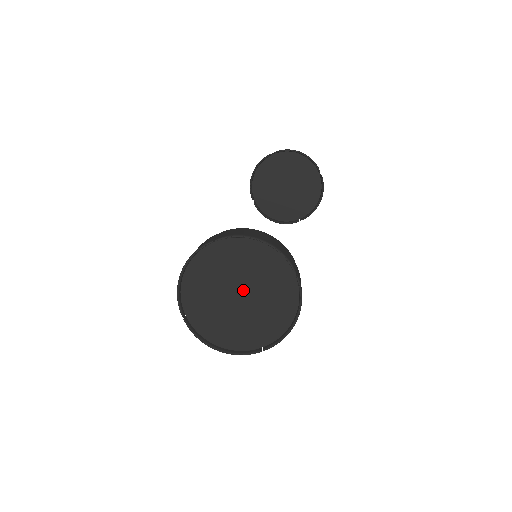
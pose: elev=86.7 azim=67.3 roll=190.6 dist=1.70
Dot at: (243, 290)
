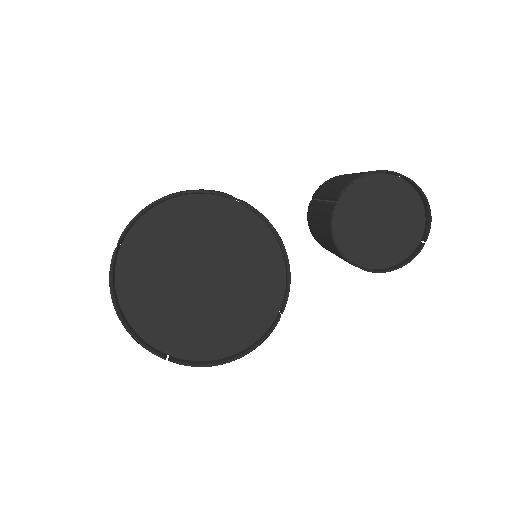
Dot at: (211, 278)
